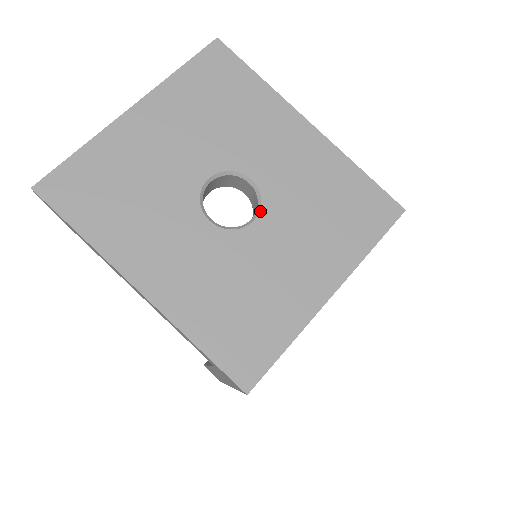
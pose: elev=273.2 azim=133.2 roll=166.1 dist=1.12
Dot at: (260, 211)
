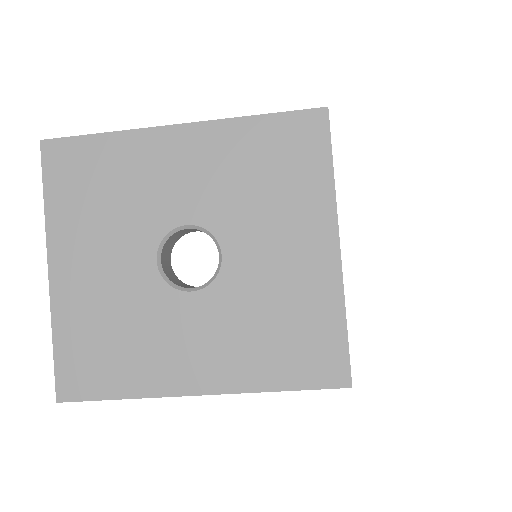
Dot at: (218, 242)
